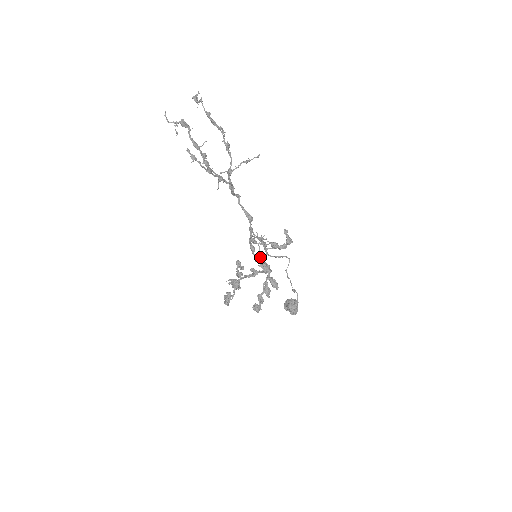
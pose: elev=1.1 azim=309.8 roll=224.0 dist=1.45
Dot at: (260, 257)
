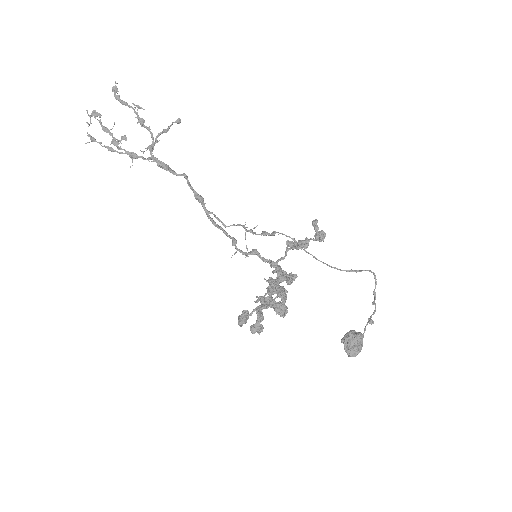
Dot at: (245, 253)
